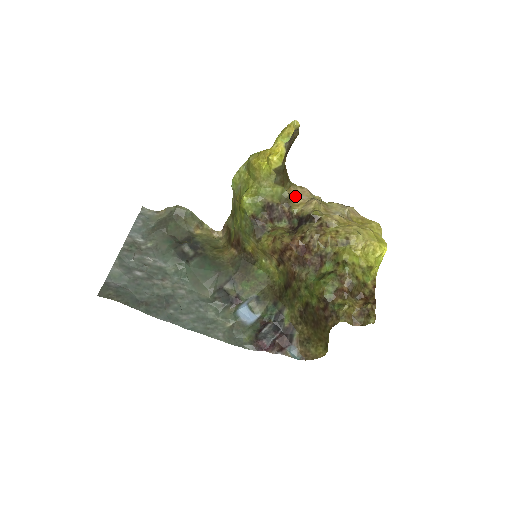
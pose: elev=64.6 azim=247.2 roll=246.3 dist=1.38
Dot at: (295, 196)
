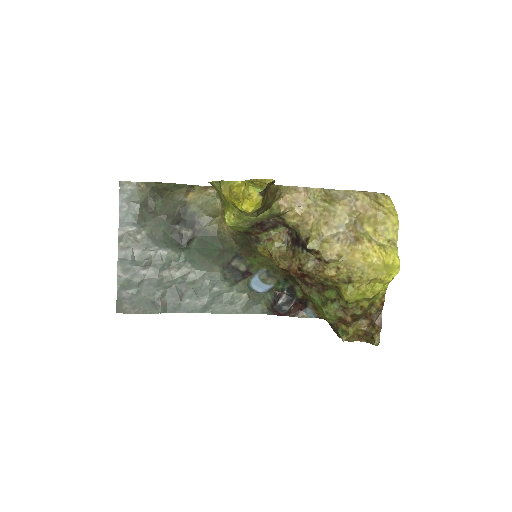
Dot at: (288, 207)
